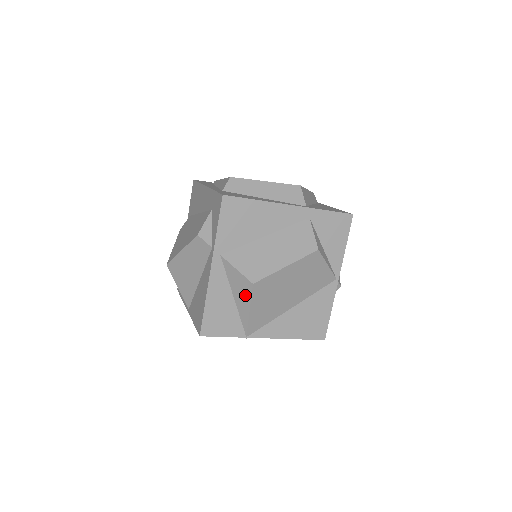
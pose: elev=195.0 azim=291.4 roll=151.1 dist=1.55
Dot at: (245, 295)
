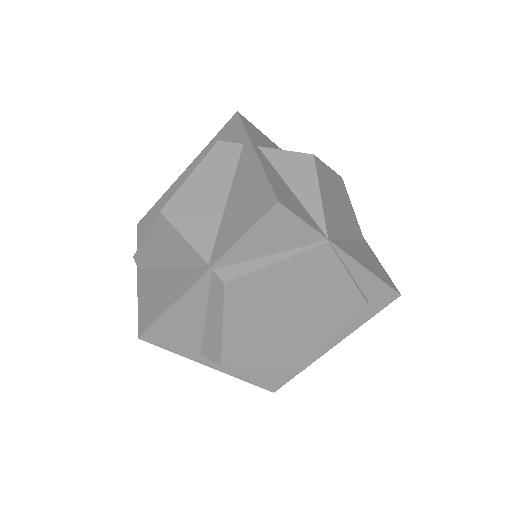
Dot at: (307, 175)
